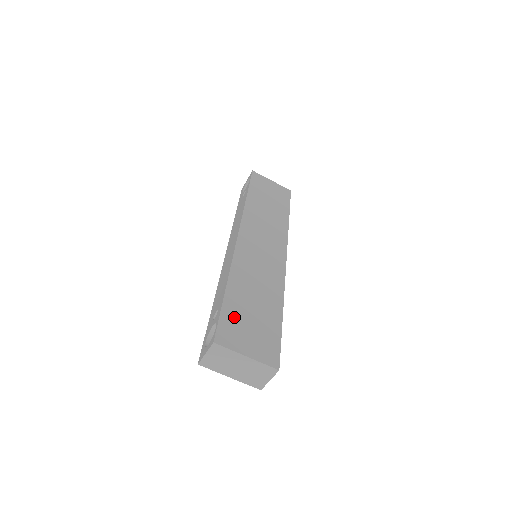
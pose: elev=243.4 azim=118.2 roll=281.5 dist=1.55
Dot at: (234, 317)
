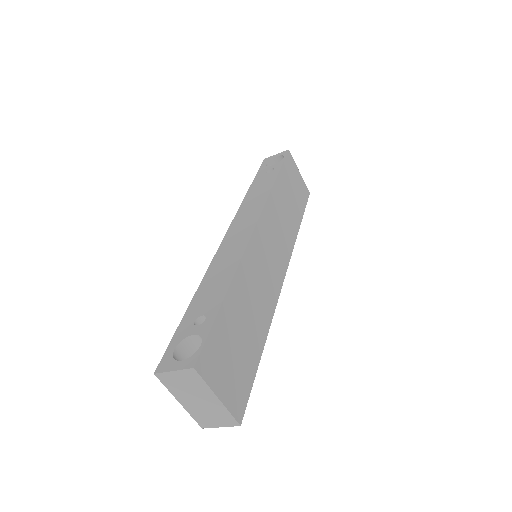
Dot at: (222, 338)
